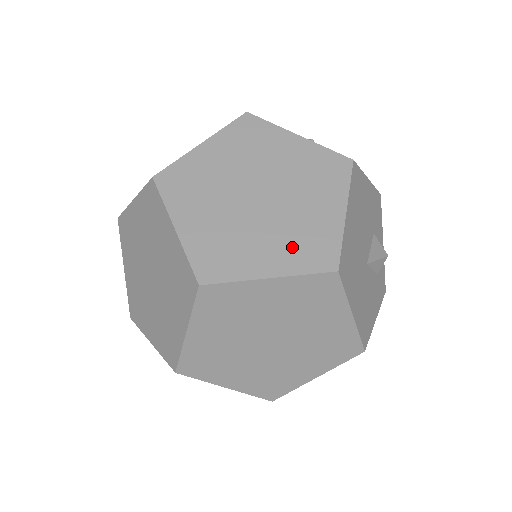
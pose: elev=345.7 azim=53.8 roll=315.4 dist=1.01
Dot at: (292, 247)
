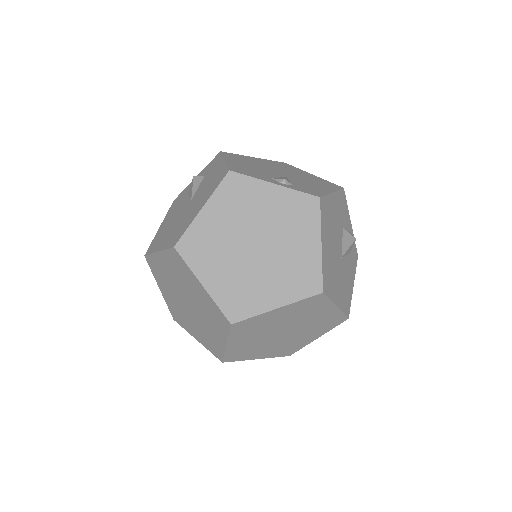
Dot at: (288, 281)
